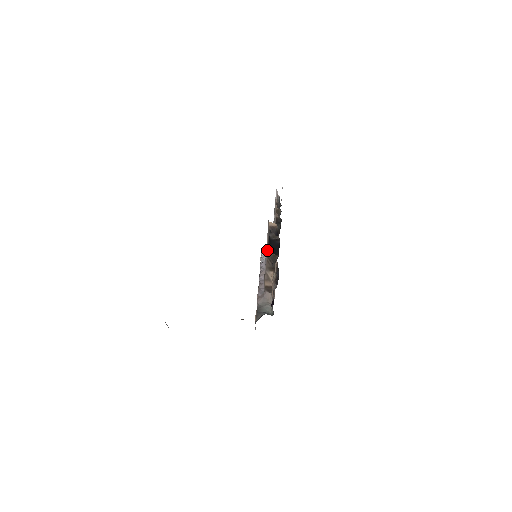
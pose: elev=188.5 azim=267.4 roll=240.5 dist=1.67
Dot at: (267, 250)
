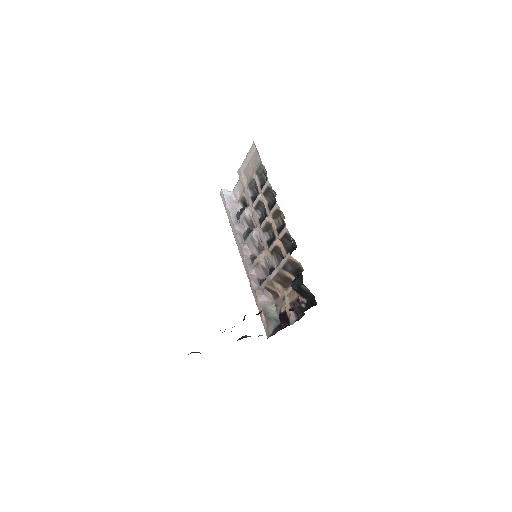
Dot at: (279, 270)
